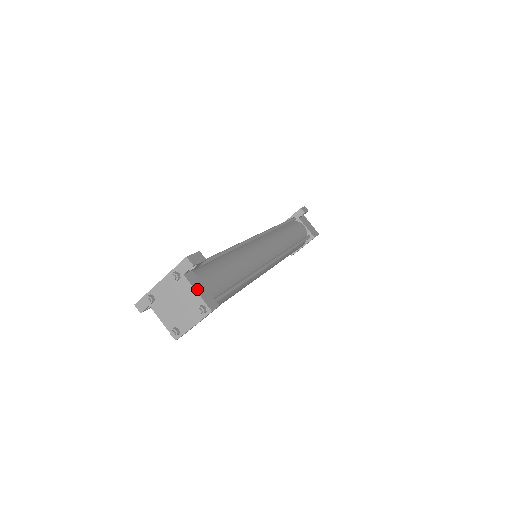
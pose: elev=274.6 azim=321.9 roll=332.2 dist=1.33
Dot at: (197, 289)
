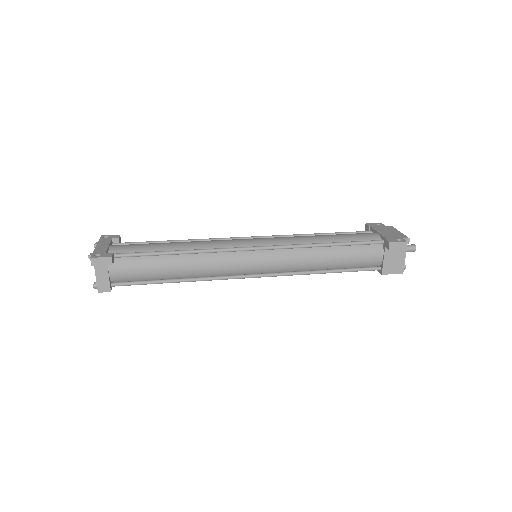
Dot at: (98, 275)
